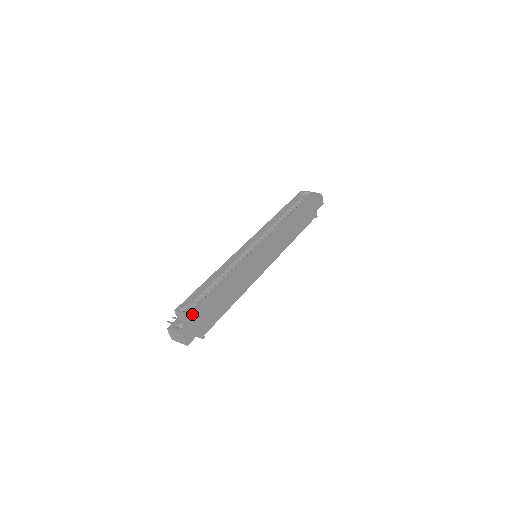
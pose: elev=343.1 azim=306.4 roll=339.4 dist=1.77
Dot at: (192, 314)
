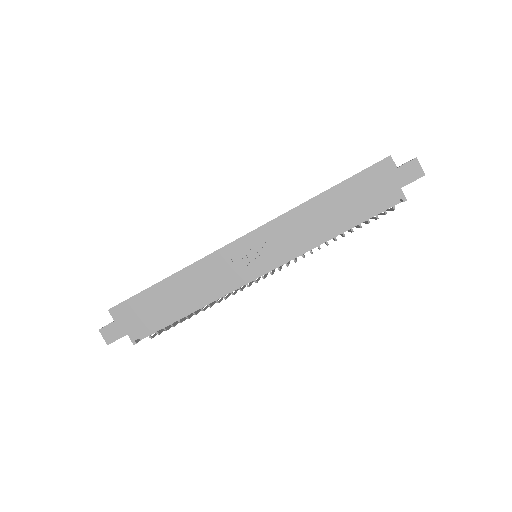
Dot at: (111, 308)
